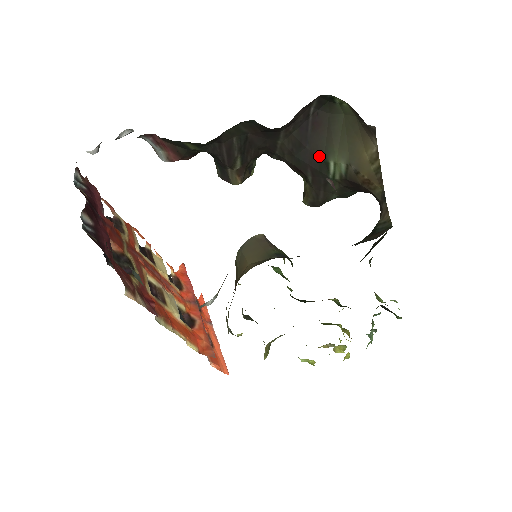
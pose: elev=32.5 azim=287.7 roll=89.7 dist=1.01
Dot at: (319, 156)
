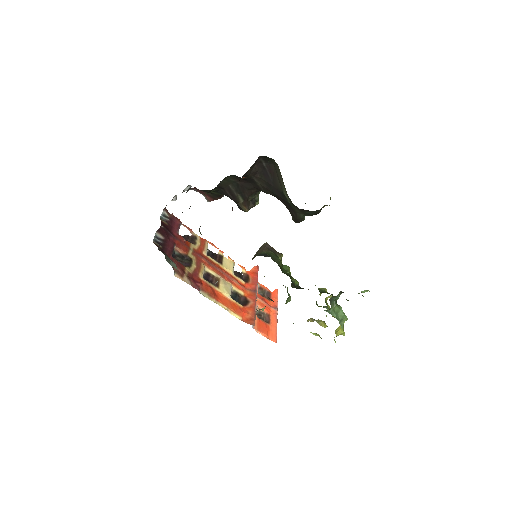
Dot at: (280, 190)
